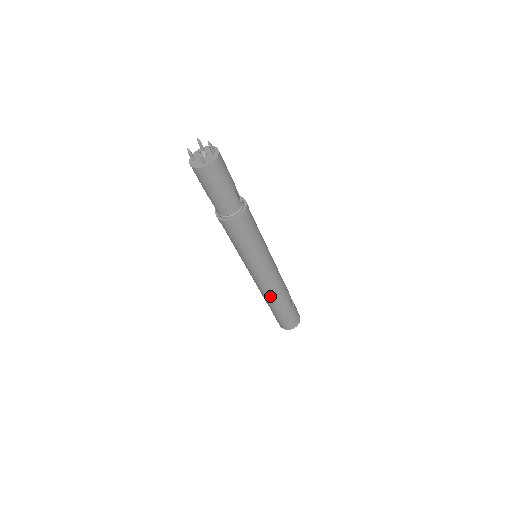
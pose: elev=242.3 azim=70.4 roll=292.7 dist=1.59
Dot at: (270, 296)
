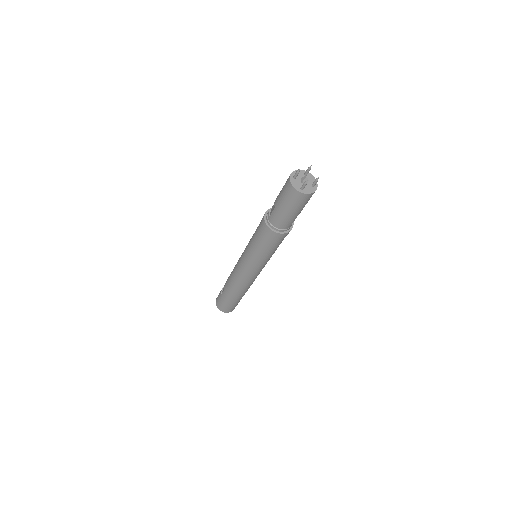
Dot at: (236, 286)
